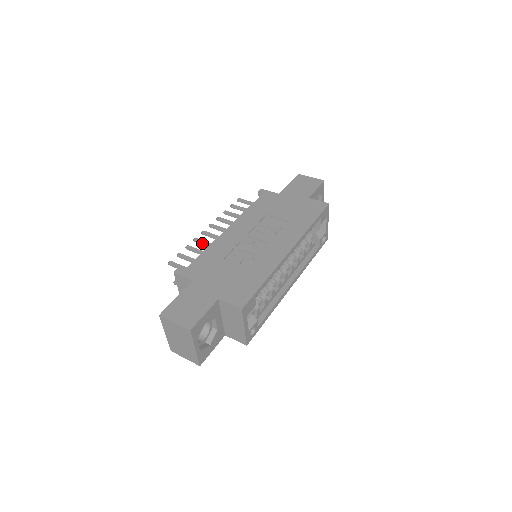
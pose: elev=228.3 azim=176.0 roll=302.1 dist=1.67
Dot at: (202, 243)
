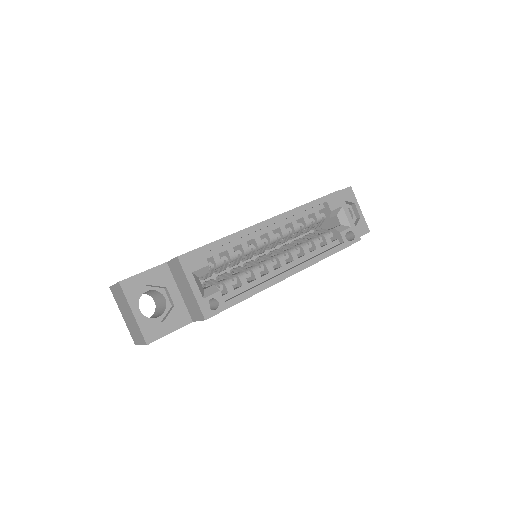
Dot at: occluded
